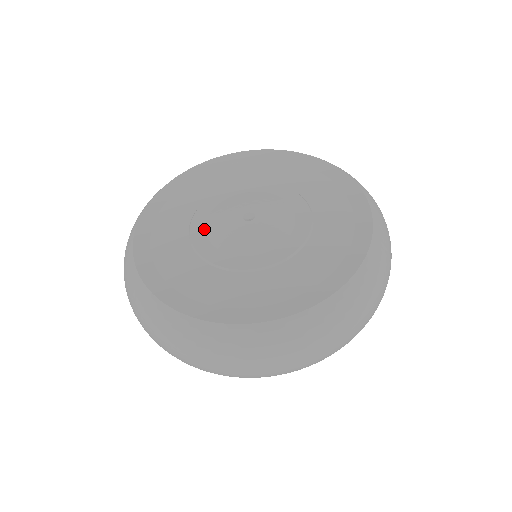
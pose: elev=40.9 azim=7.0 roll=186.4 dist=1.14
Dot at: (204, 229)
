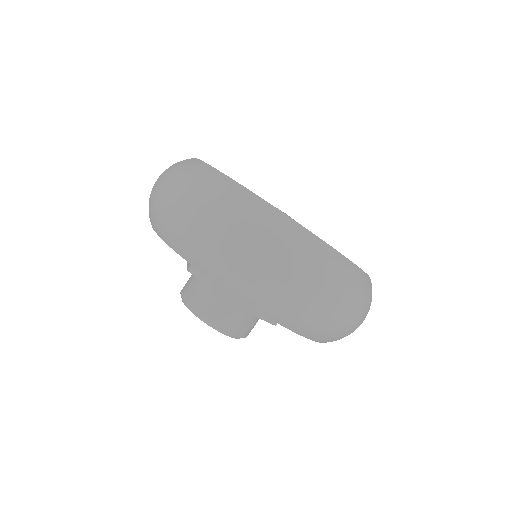
Dot at: occluded
